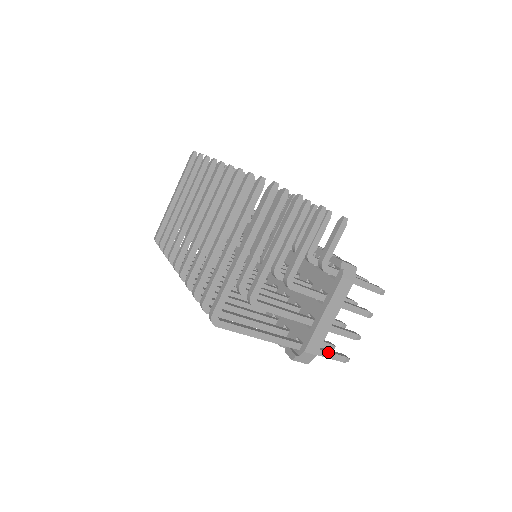
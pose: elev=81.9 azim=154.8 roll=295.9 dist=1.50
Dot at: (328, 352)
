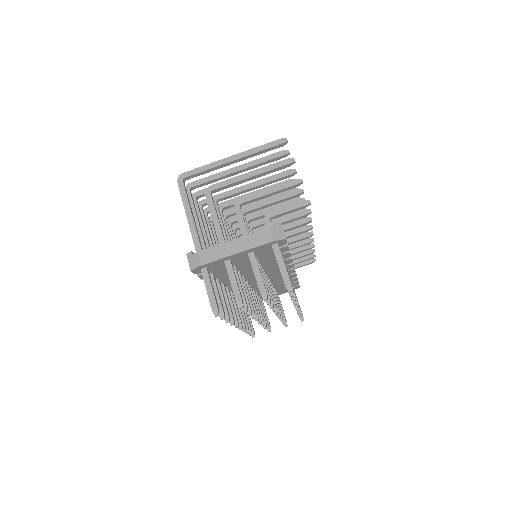
Dot at: (211, 285)
